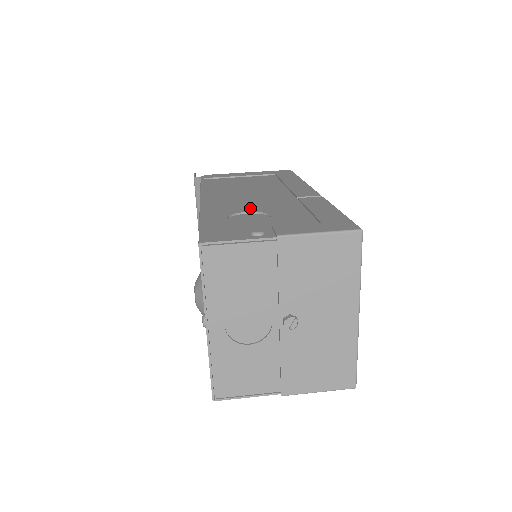
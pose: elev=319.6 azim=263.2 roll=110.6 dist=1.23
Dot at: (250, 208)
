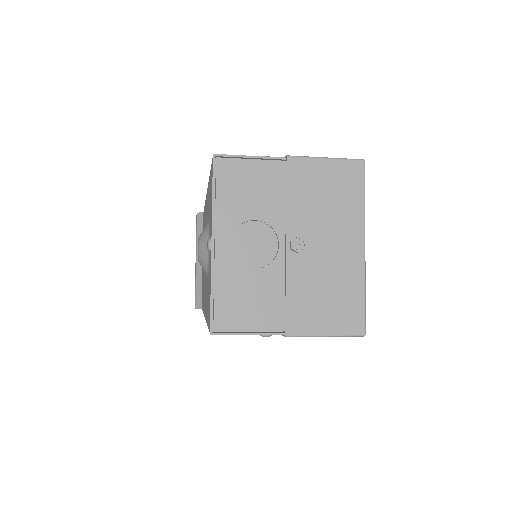
Dot at: occluded
